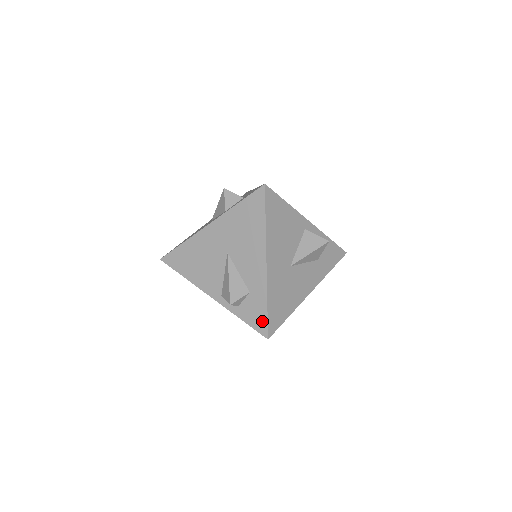
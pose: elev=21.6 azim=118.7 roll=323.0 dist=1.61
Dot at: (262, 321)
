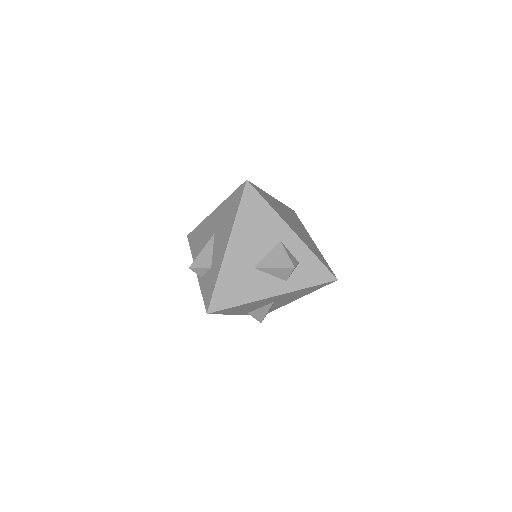
Dot at: occluded
